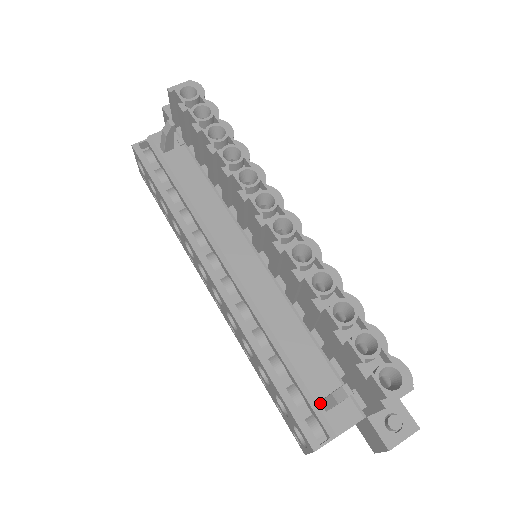
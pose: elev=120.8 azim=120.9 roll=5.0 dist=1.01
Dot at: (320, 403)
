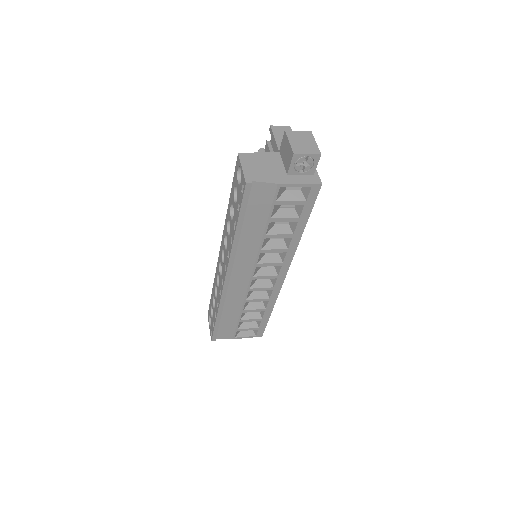
Dot at: occluded
